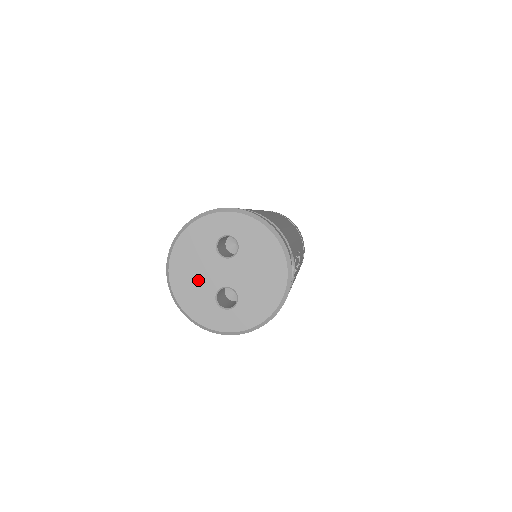
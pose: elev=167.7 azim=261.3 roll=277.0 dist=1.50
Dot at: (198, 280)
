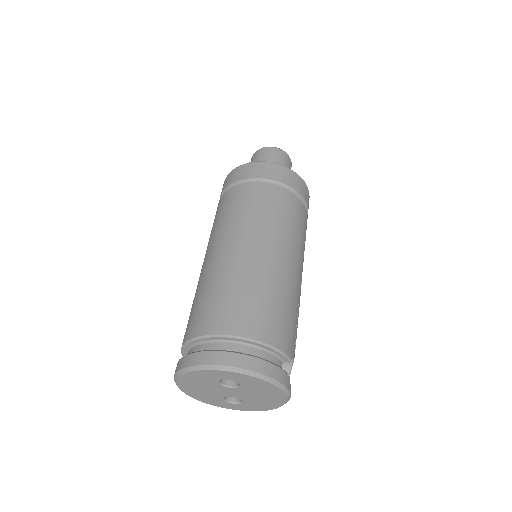
Dot at: (206, 392)
